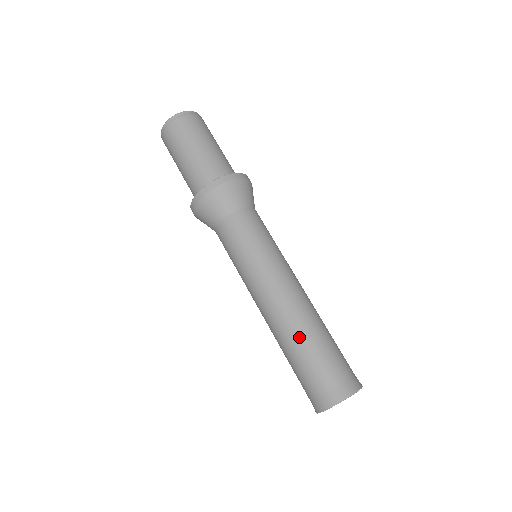
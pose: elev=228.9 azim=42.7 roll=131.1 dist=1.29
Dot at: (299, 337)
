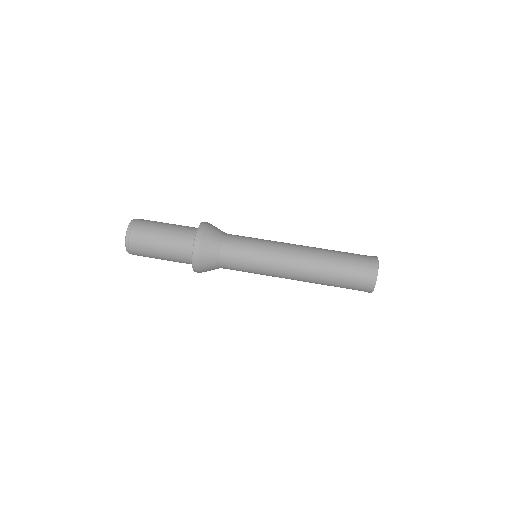
Dot at: (326, 268)
